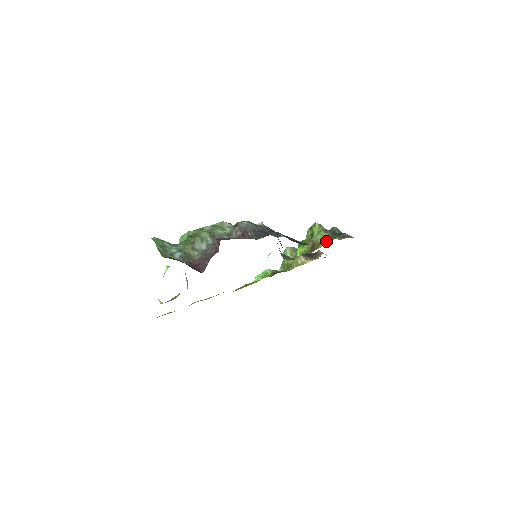
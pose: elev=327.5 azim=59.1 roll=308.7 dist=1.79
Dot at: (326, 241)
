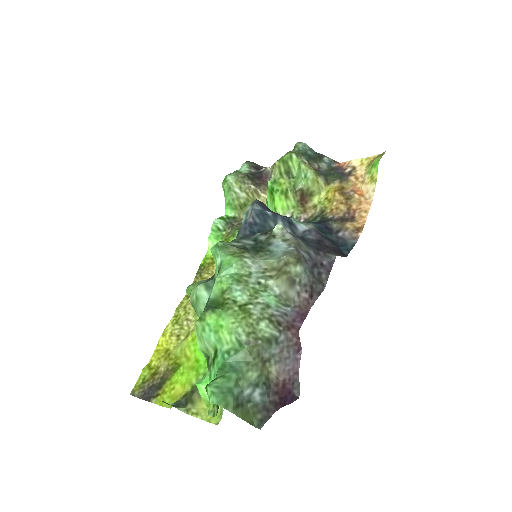
Dot at: (323, 190)
